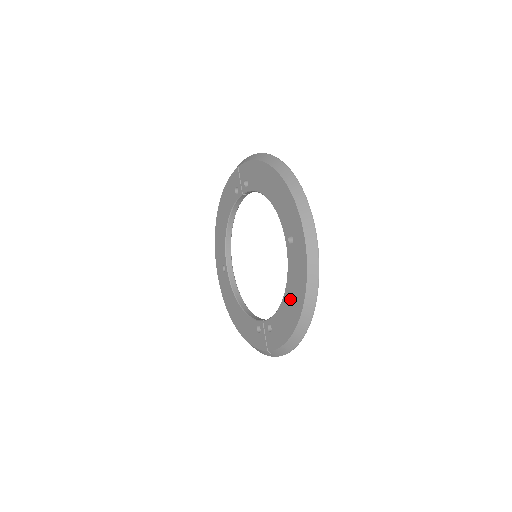
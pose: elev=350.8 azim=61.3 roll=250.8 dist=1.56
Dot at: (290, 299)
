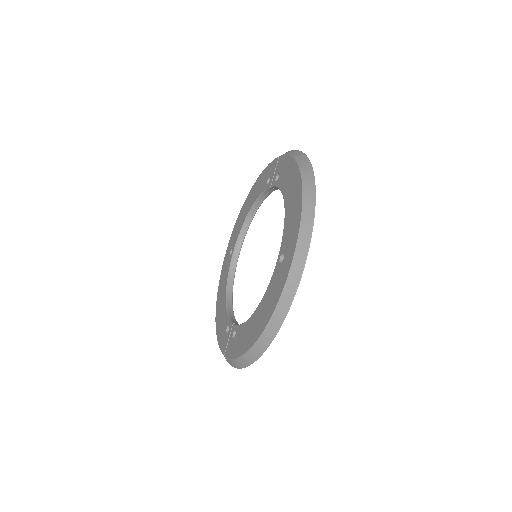
Dot at: (257, 318)
